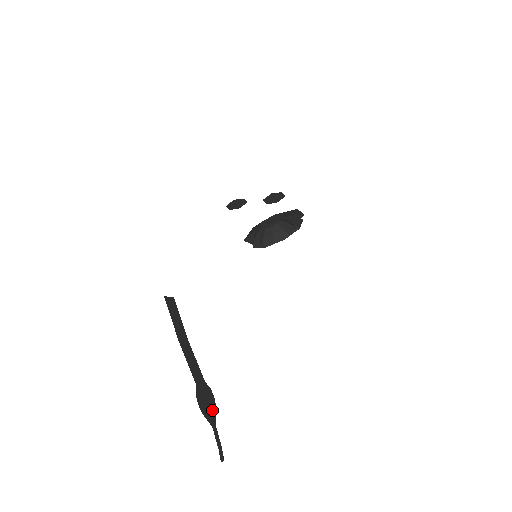
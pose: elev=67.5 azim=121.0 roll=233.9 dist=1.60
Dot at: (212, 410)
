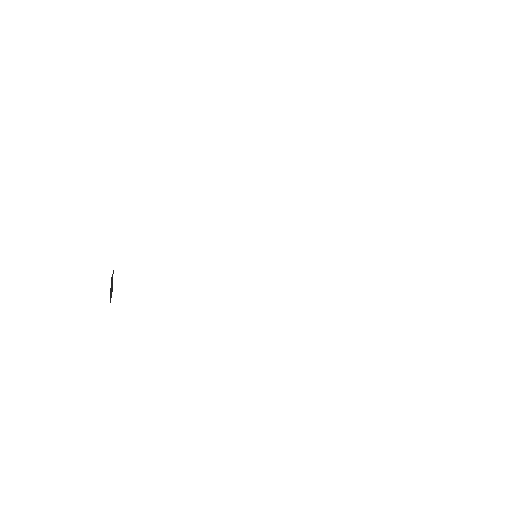
Dot at: occluded
